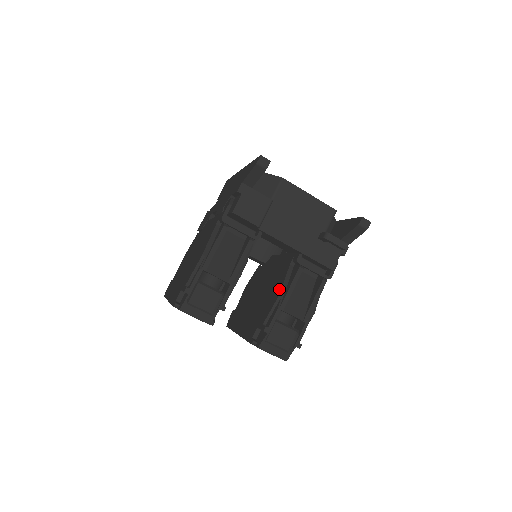
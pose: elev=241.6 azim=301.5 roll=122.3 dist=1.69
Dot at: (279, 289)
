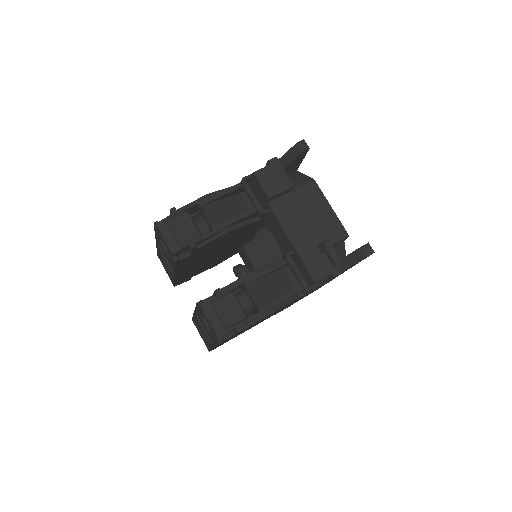
Dot at: (255, 270)
